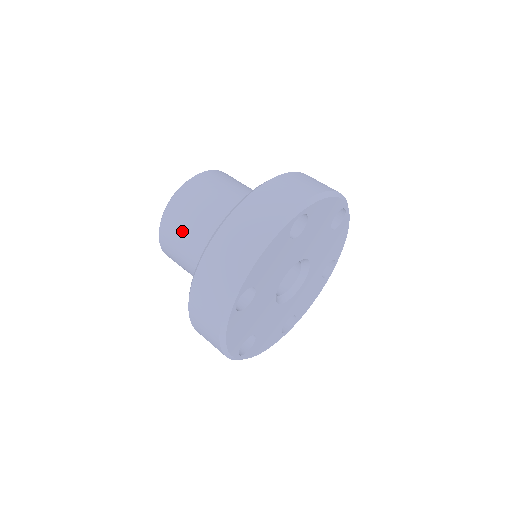
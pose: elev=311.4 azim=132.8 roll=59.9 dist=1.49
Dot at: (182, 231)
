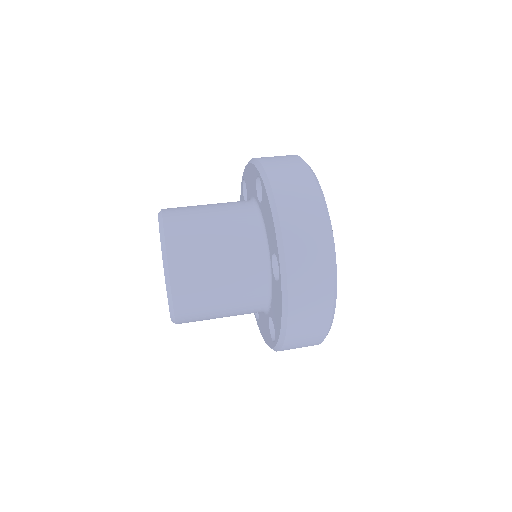
Dot at: (196, 212)
